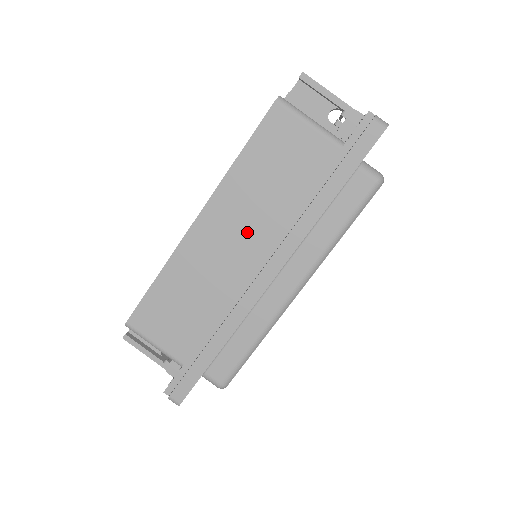
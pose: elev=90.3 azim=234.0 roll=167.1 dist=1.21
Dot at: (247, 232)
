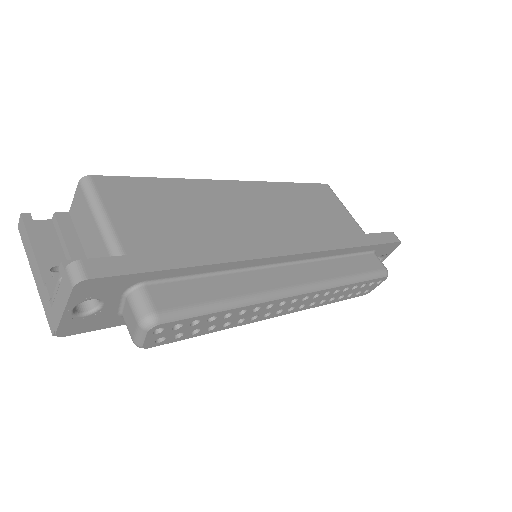
Dot at: (275, 219)
